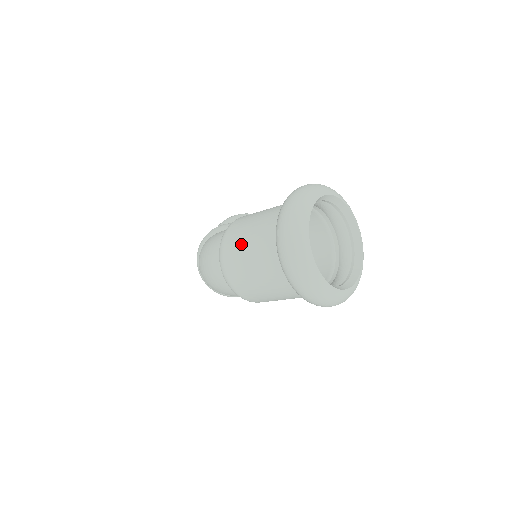
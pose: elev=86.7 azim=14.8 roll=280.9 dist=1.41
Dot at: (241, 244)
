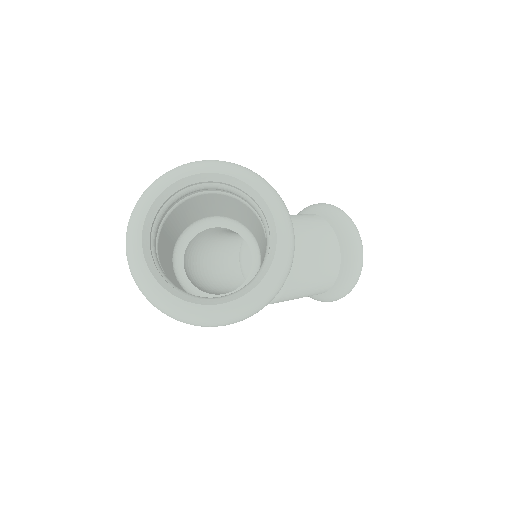
Dot at: occluded
